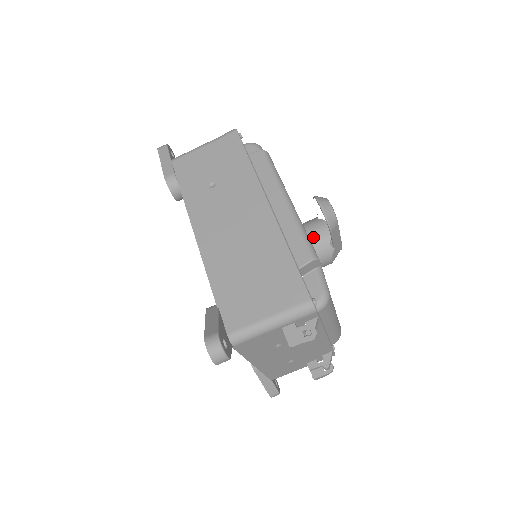
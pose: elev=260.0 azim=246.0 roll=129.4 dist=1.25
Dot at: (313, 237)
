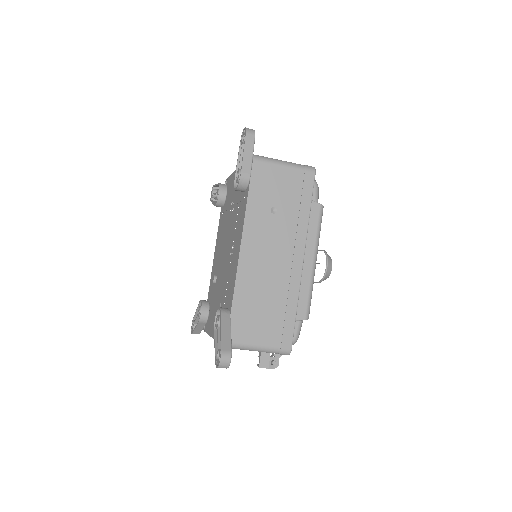
Dot at: occluded
